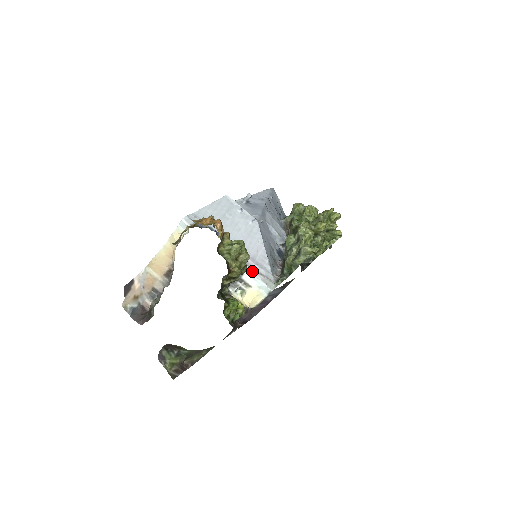
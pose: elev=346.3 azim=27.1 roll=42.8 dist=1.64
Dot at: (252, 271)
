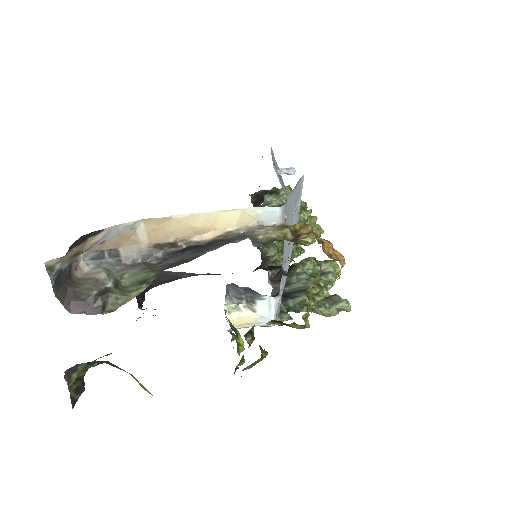
Dot at: (279, 301)
